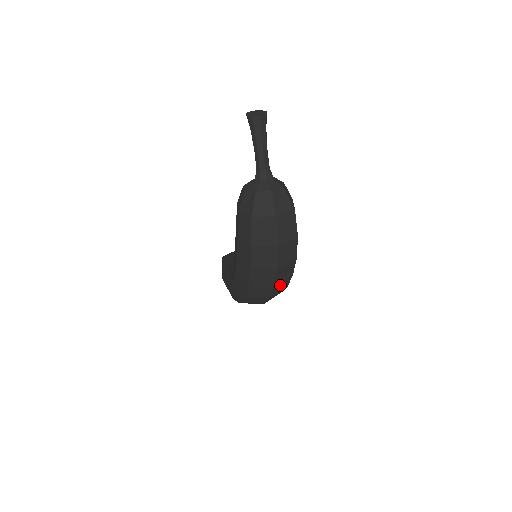
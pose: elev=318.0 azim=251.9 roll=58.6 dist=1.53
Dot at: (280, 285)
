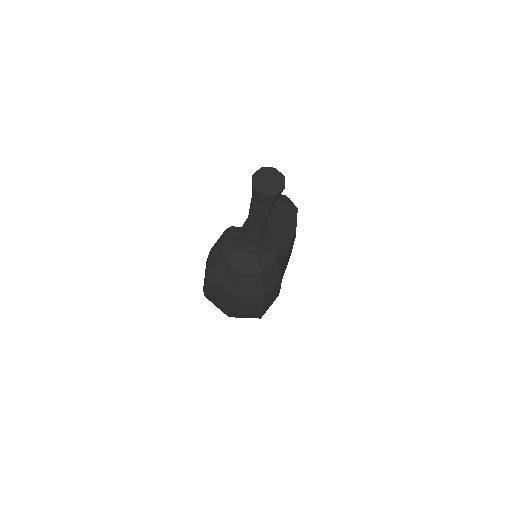
Dot at: occluded
